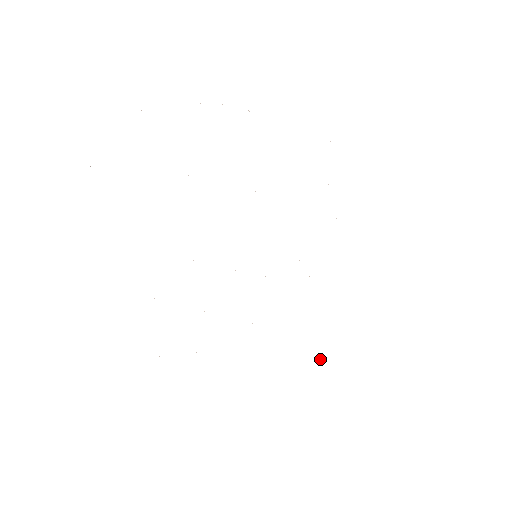
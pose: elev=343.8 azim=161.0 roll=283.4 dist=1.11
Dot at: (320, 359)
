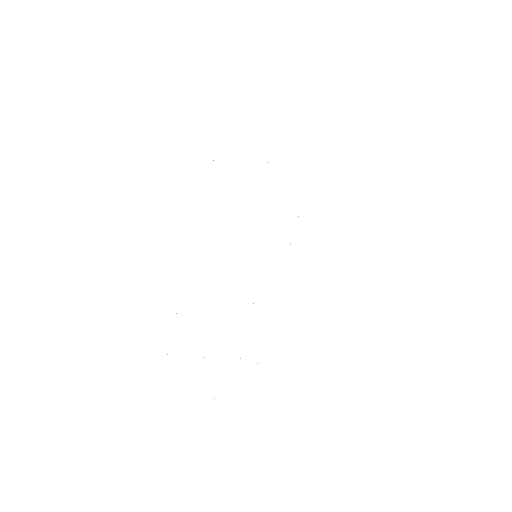
Dot at: occluded
